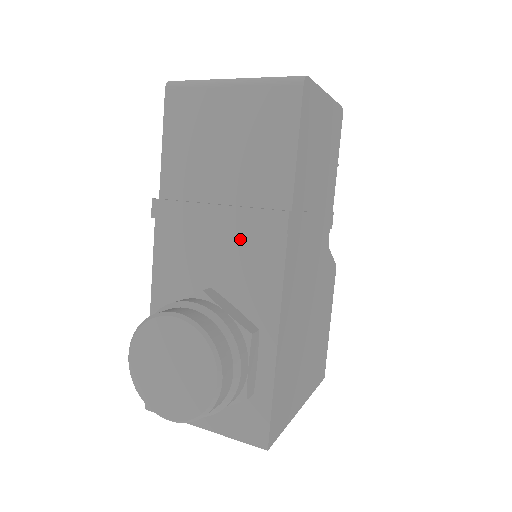
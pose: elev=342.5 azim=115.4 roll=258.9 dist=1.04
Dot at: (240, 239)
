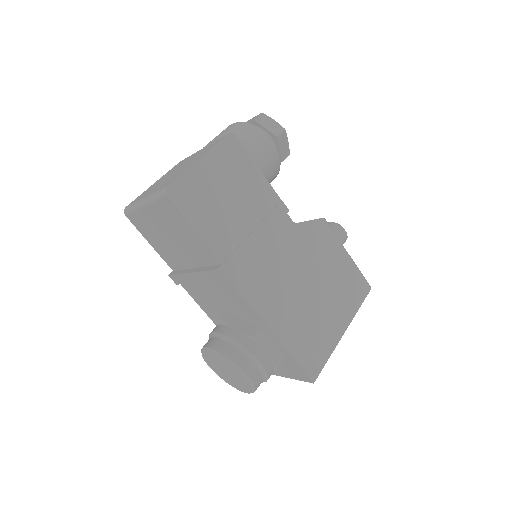
Dot at: (215, 285)
